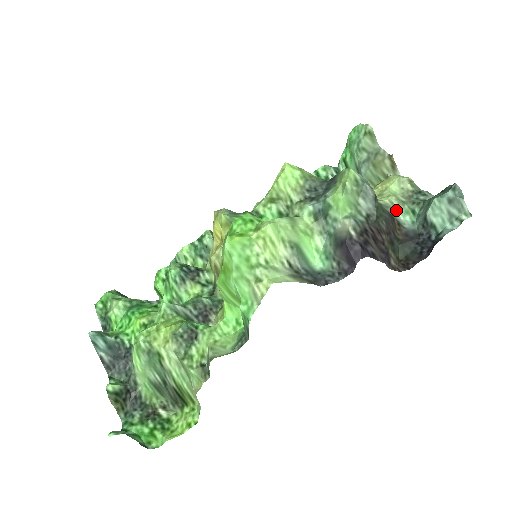
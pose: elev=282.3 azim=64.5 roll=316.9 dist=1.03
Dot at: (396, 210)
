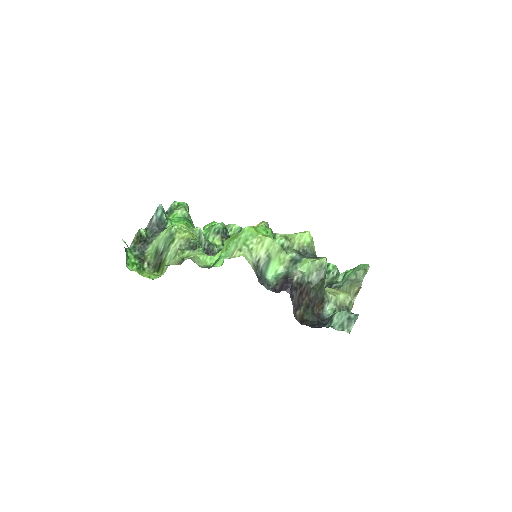
Dot at: (329, 303)
